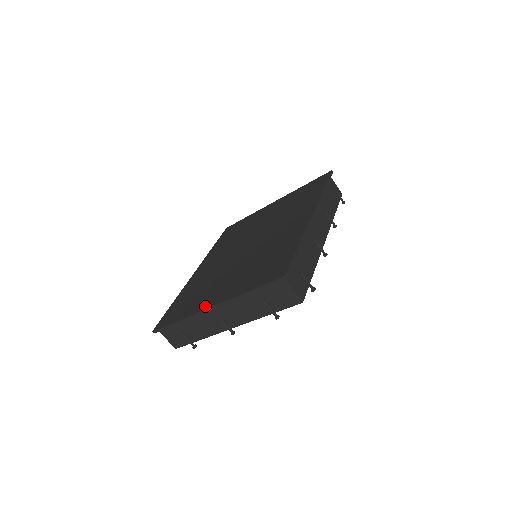
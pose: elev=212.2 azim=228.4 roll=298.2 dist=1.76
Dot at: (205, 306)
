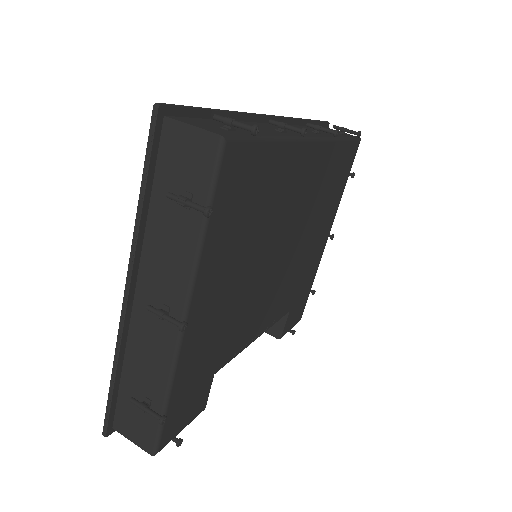
Dot at: (129, 309)
